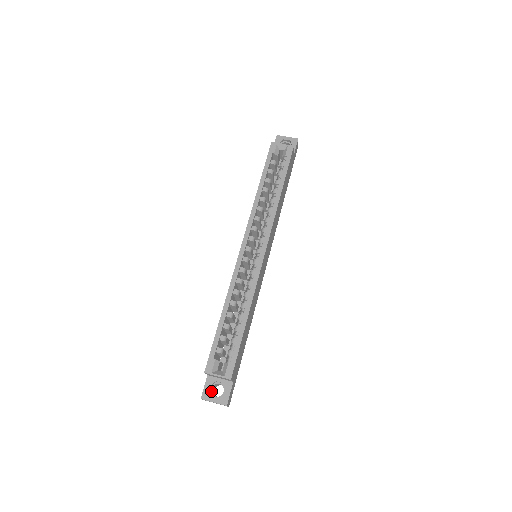
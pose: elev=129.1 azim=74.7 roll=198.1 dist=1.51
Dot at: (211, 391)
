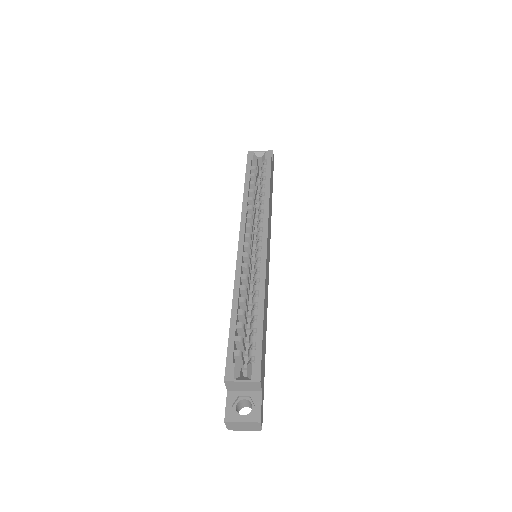
Dot at: (236, 410)
